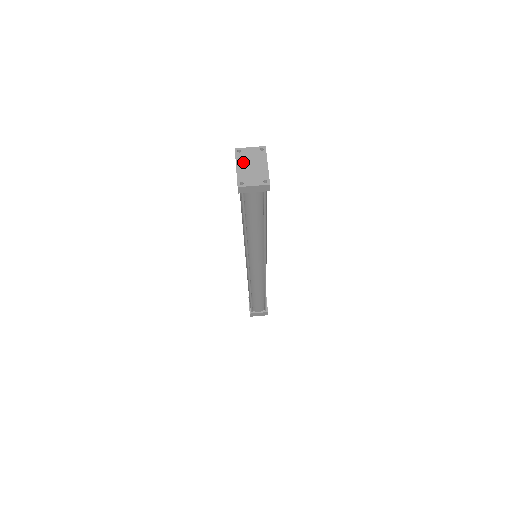
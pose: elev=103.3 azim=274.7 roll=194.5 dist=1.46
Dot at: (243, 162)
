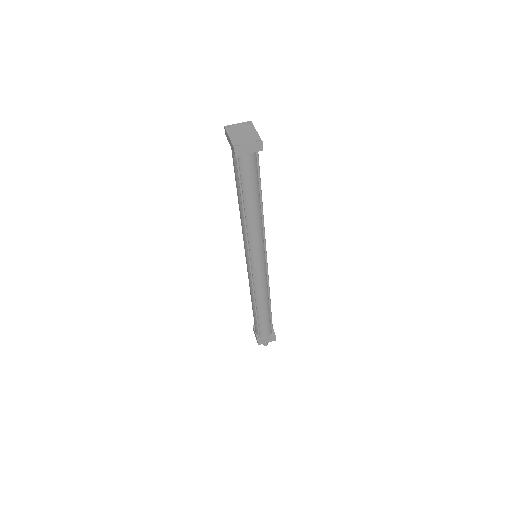
Dot at: (234, 133)
